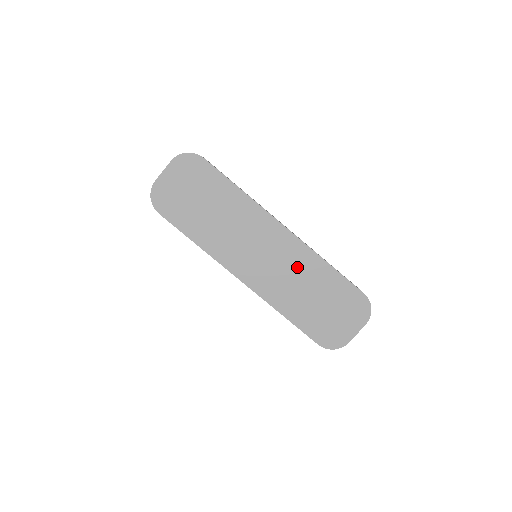
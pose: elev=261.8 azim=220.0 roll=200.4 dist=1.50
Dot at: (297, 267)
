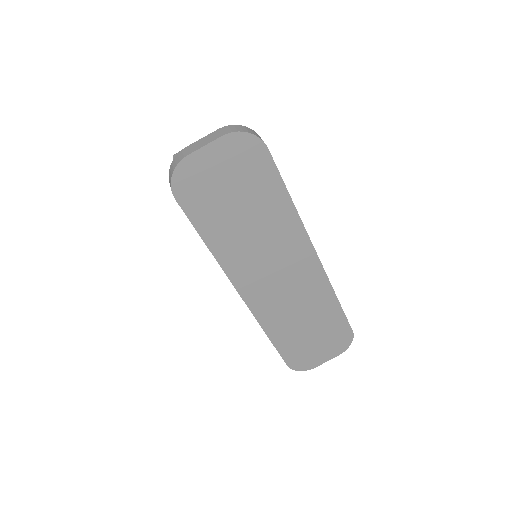
Dot at: (307, 297)
